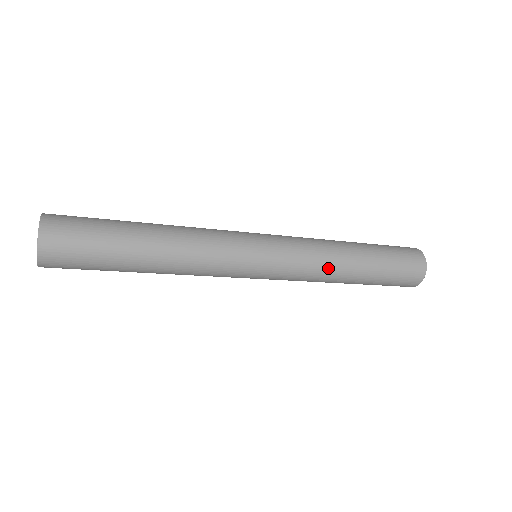
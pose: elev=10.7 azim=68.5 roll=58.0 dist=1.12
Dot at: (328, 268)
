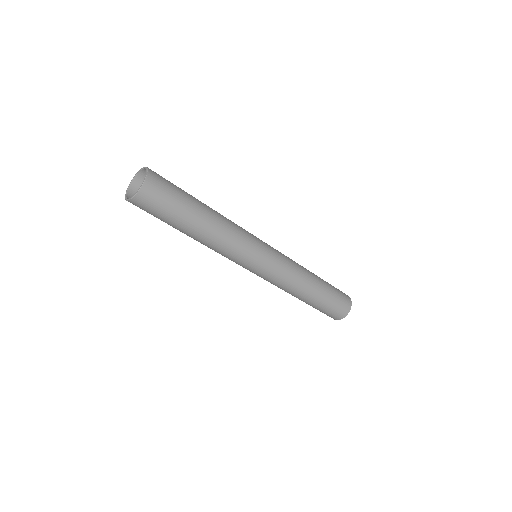
Dot at: (298, 282)
